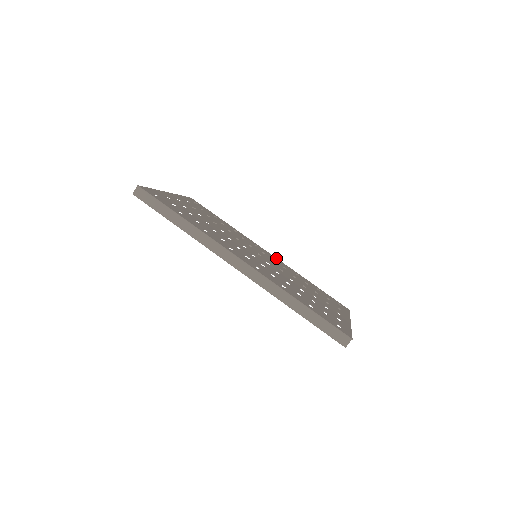
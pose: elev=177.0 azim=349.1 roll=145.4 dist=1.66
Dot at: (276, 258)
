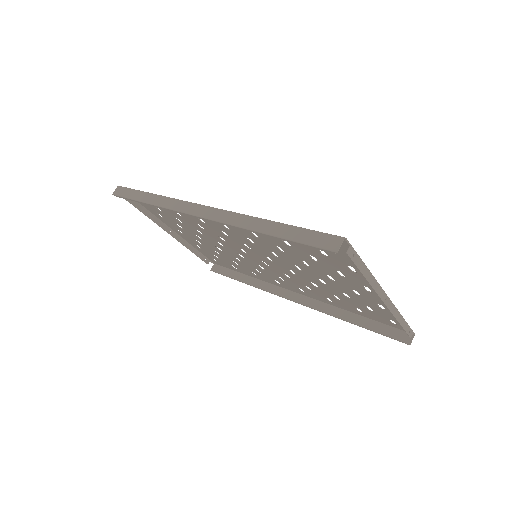
Dot at: (305, 294)
